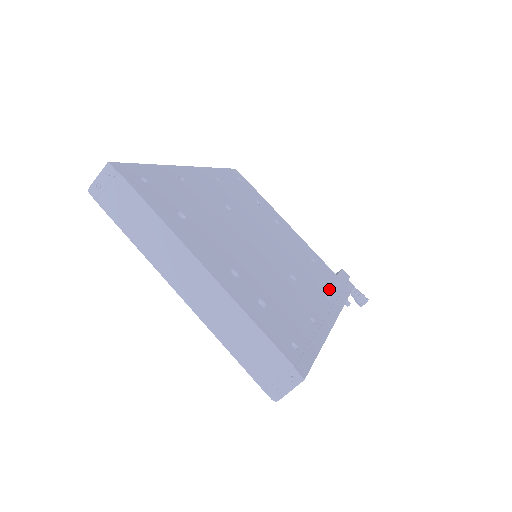
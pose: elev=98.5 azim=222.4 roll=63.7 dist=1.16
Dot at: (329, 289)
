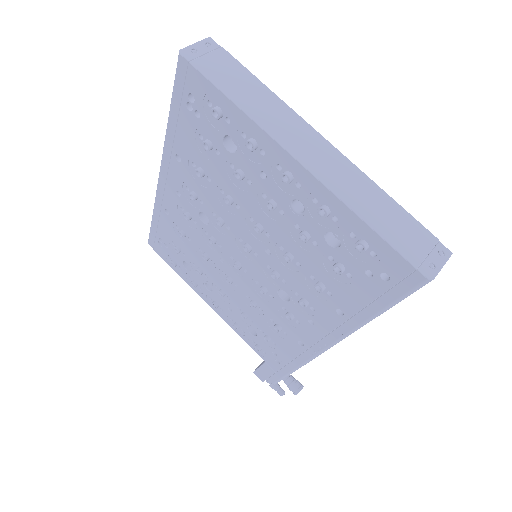
Dot at: occluded
